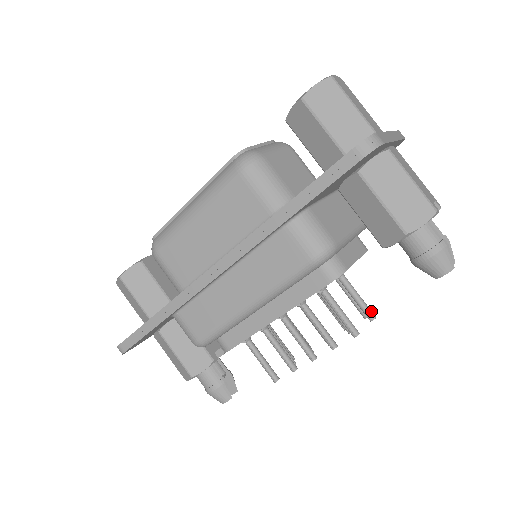
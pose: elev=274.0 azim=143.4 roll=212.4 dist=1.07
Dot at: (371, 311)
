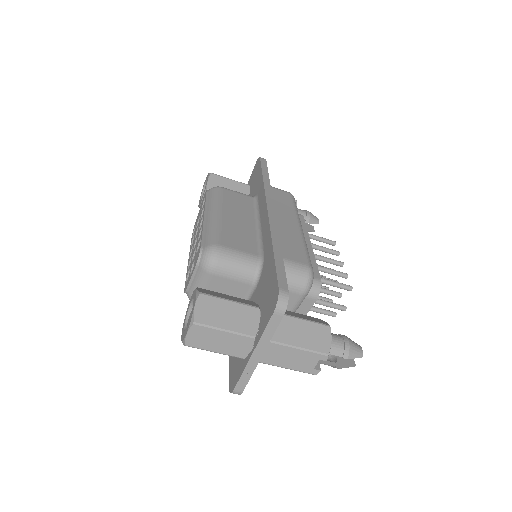
Dot at: (340, 309)
